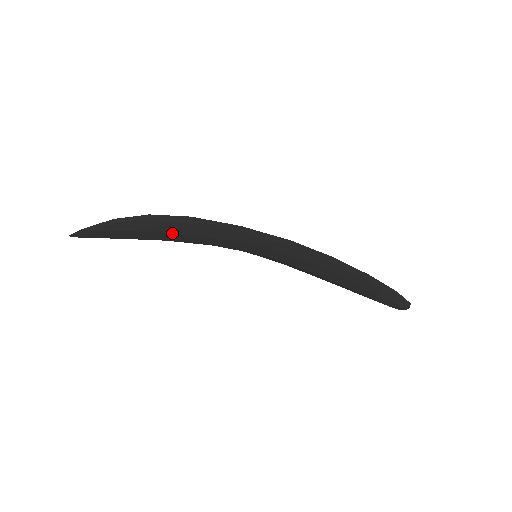
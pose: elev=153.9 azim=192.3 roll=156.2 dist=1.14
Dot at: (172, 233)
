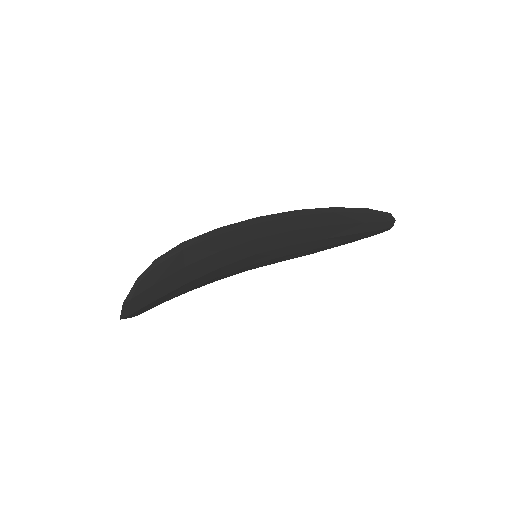
Dot at: (182, 269)
